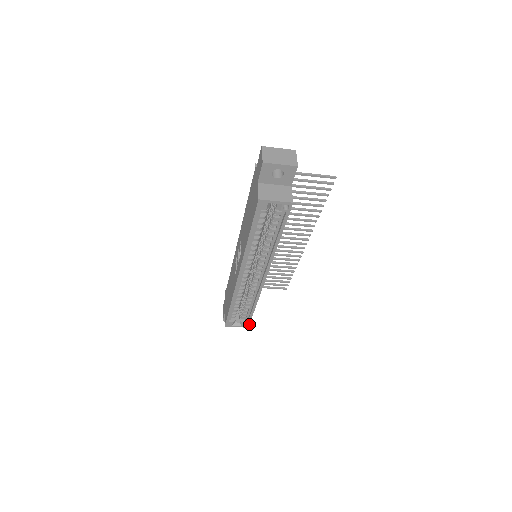
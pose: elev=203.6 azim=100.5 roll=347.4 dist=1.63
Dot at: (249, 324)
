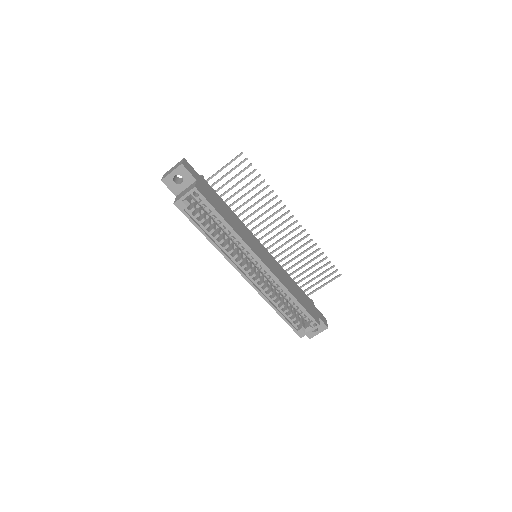
Dot at: (316, 322)
